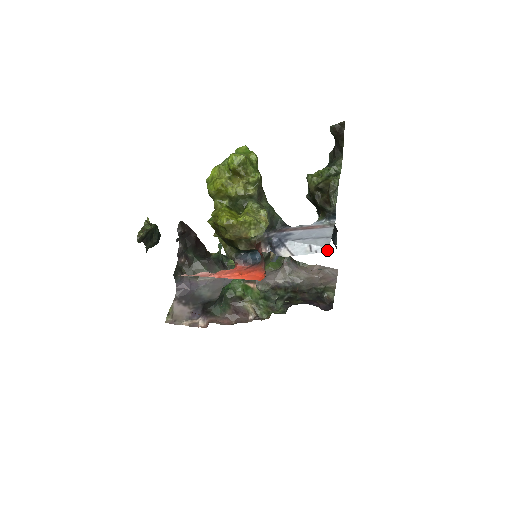
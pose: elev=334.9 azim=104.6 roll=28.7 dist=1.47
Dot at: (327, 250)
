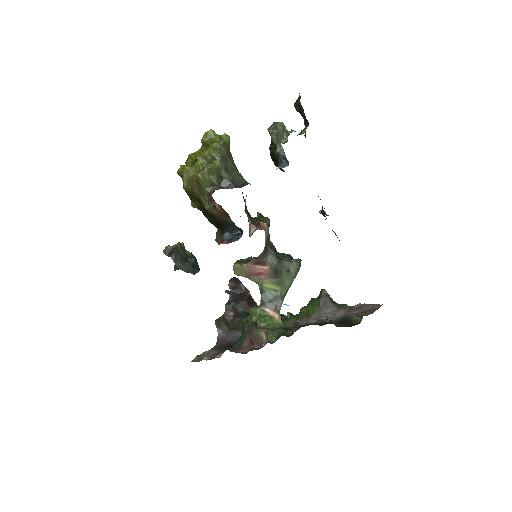
Dot at: occluded
